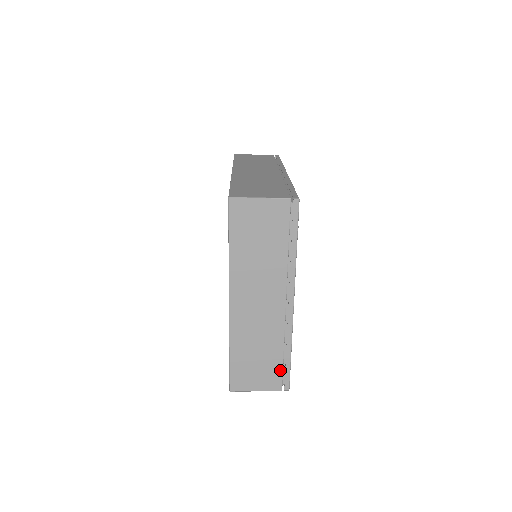
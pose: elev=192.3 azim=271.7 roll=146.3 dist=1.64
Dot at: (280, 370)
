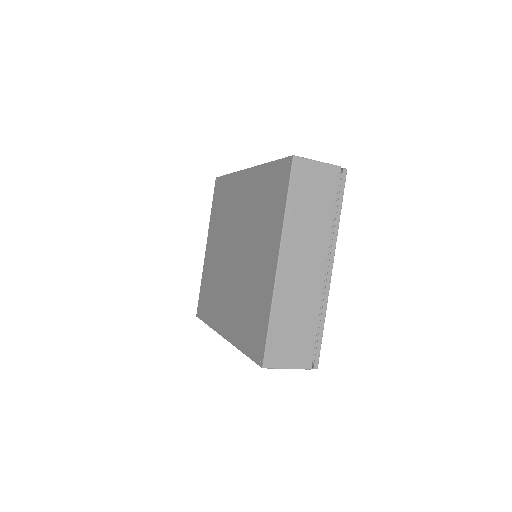
Dot at: (313, 343)
